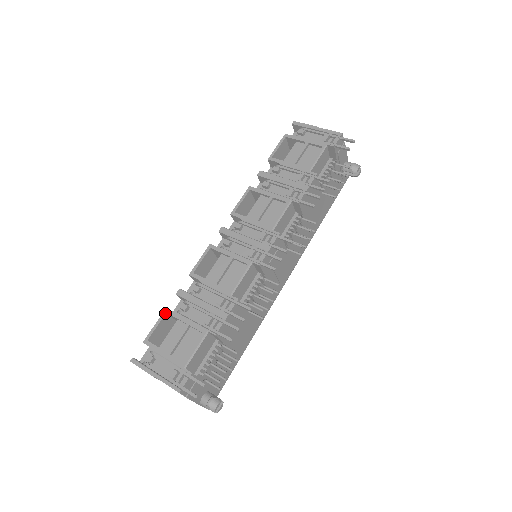
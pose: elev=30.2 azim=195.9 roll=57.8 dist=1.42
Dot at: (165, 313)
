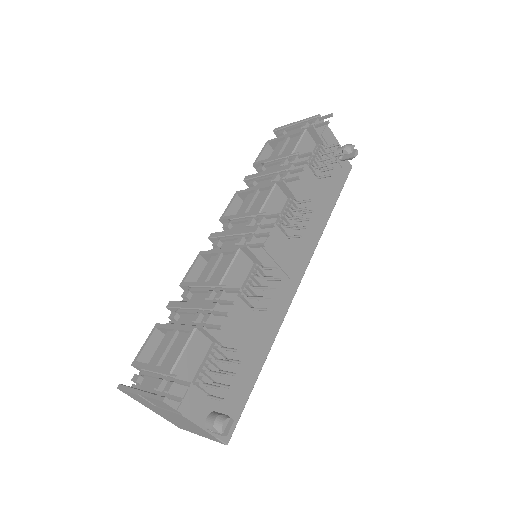
Dot at: (154, 328)
